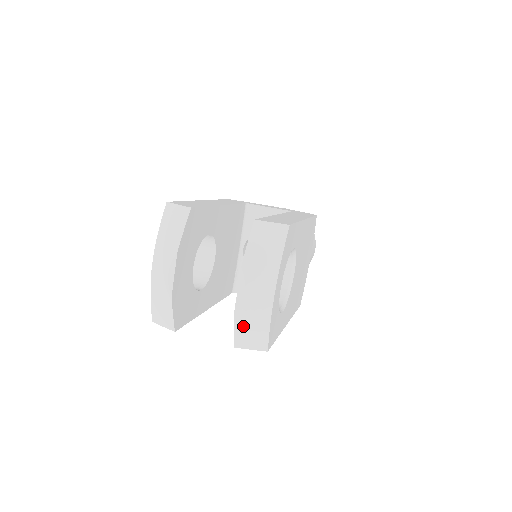
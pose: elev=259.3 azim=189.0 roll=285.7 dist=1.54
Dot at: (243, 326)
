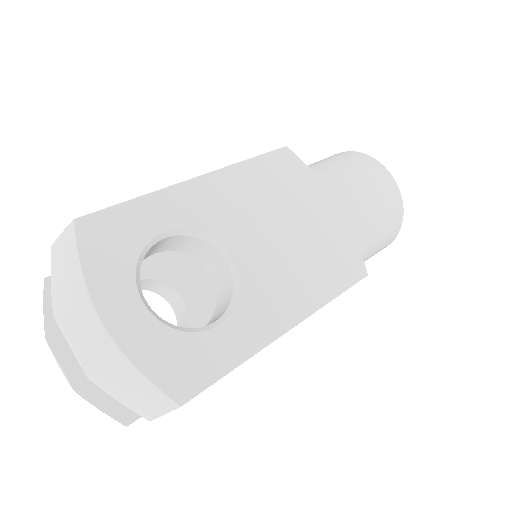
Dot at: (117, 390)
